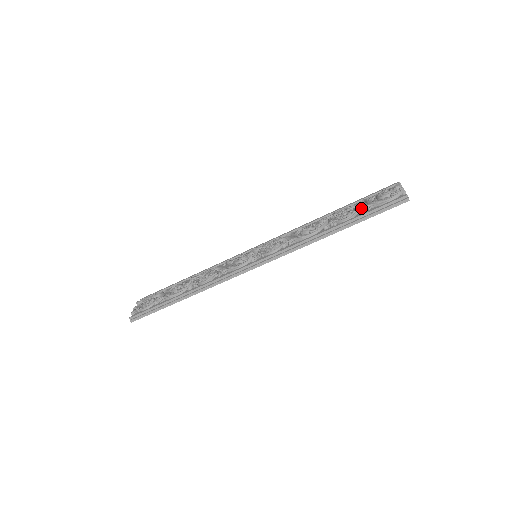
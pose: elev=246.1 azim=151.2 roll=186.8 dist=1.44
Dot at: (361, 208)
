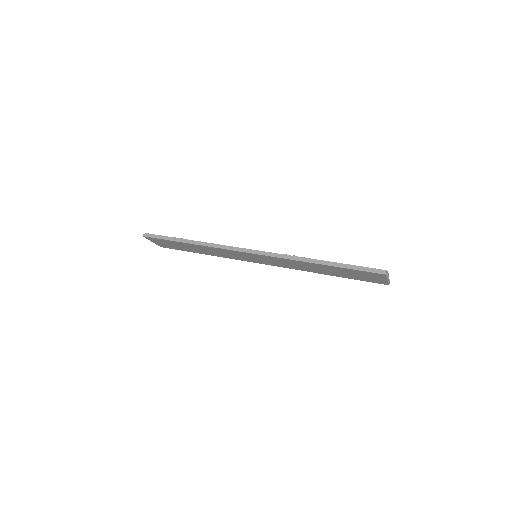
Dot at: occluded
